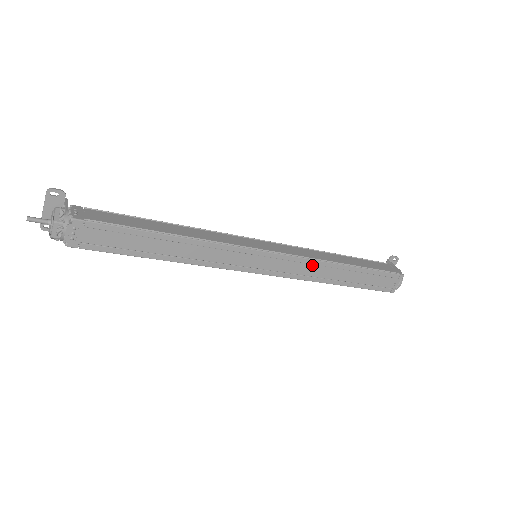
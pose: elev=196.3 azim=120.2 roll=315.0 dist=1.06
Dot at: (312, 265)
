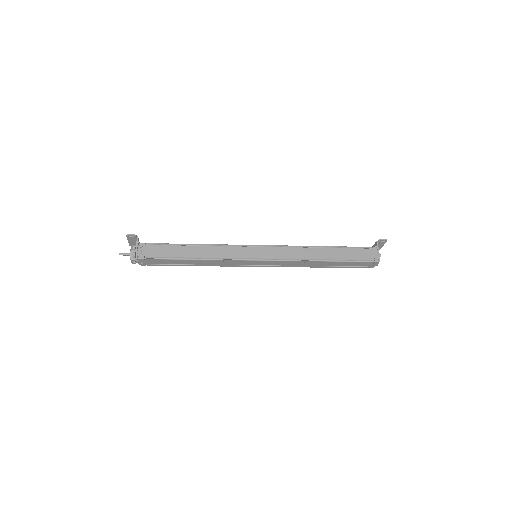
Dot at: (295, 262)
